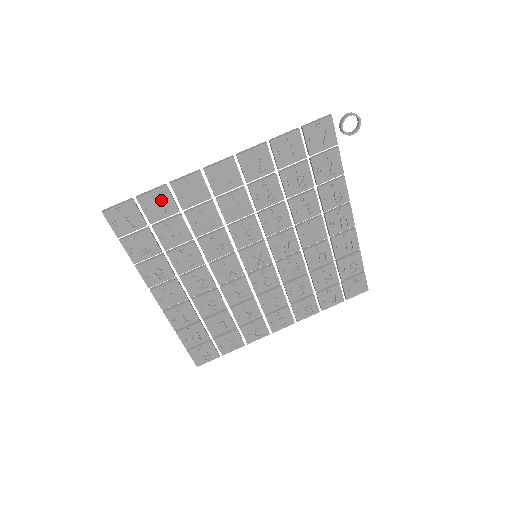
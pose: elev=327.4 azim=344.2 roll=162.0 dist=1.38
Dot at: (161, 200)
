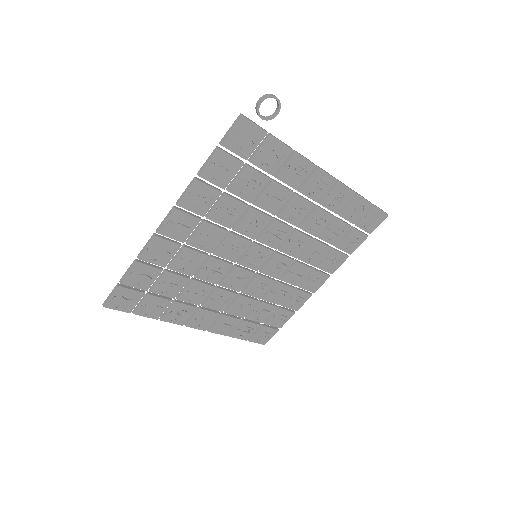
Dot at: (141, 273)
